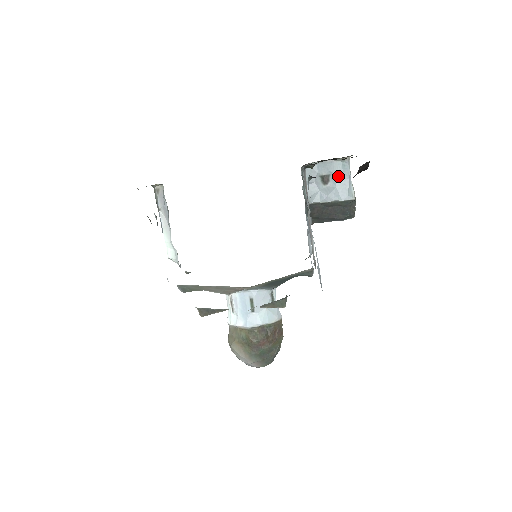
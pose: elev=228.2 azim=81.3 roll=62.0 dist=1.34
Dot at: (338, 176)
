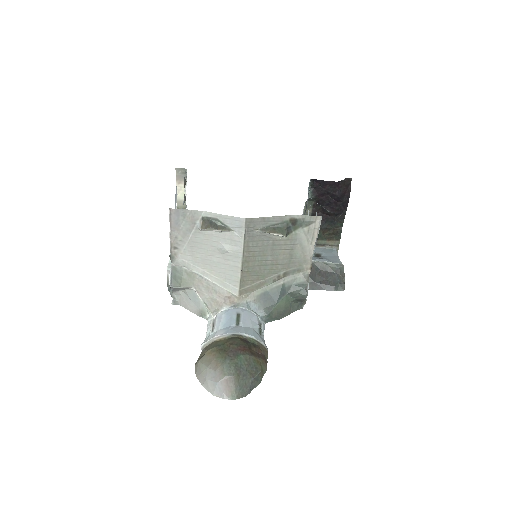
Dot at: (328, 254)
